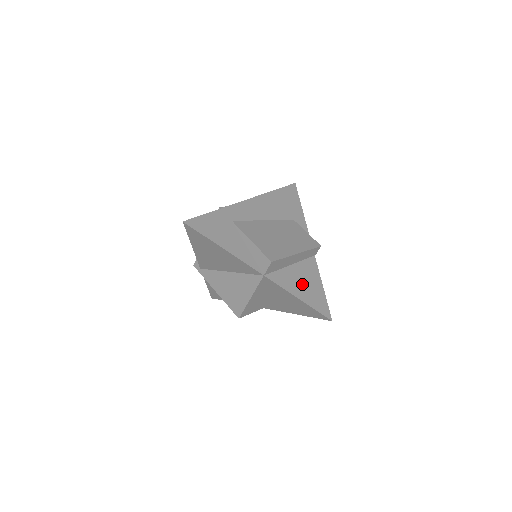
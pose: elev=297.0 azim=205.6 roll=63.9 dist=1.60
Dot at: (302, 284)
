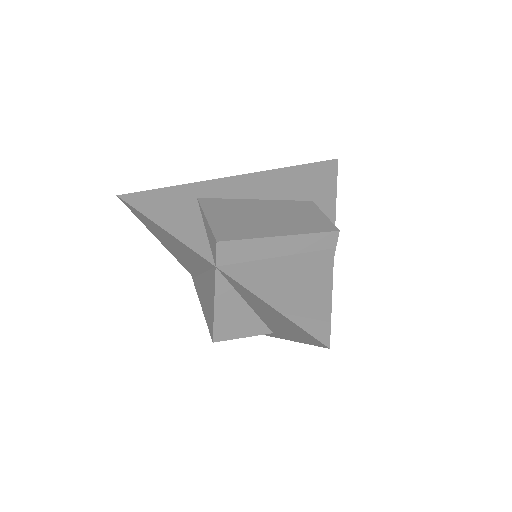
Dot at: (287, 285)
